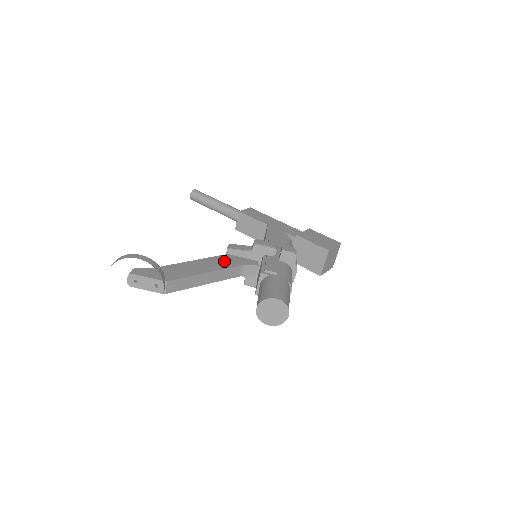
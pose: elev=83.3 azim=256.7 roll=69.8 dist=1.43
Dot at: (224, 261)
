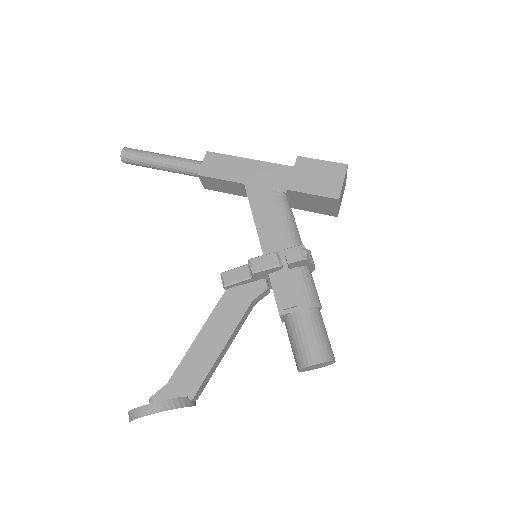
Dot at: (229, 309)
